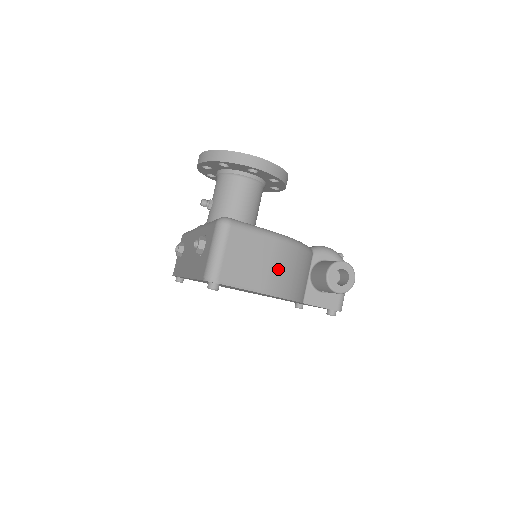
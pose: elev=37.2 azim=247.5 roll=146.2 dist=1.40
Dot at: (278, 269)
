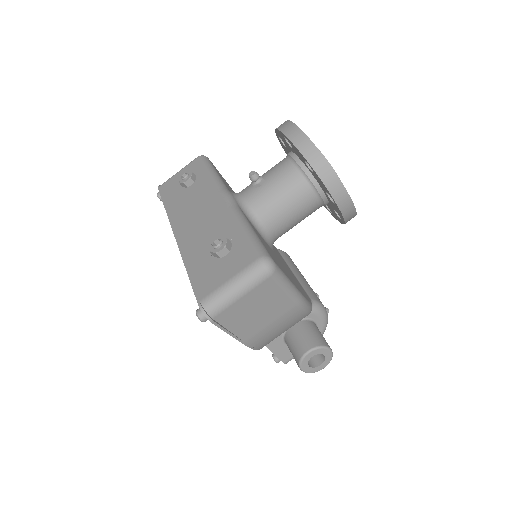
Dot at: (273, 328)
